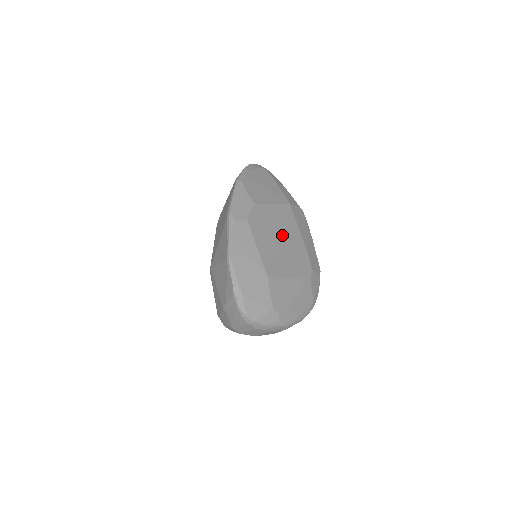
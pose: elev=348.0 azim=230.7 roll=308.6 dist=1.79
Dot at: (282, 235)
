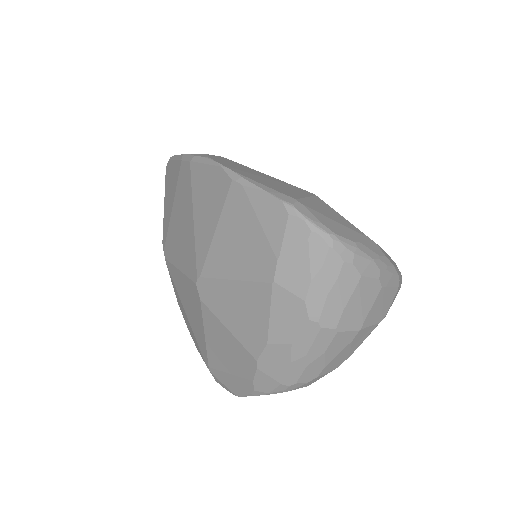
Dot at: occluded
